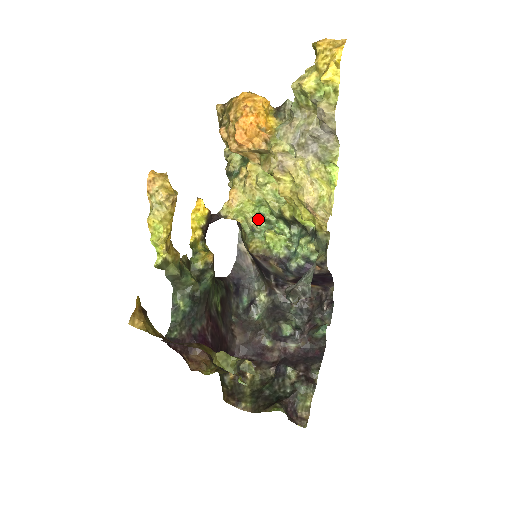
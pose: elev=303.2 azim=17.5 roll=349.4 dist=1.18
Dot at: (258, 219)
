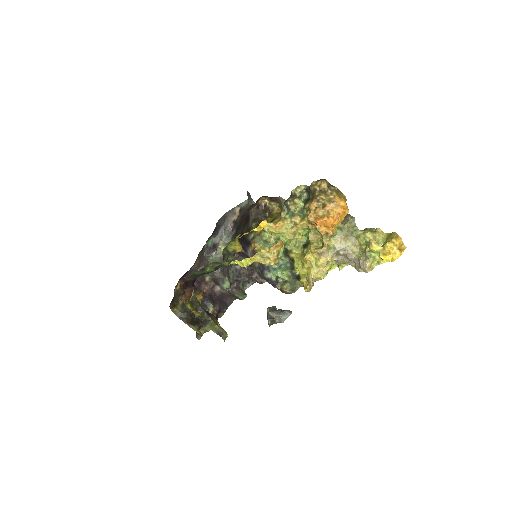
Dot at: (275, 239)
